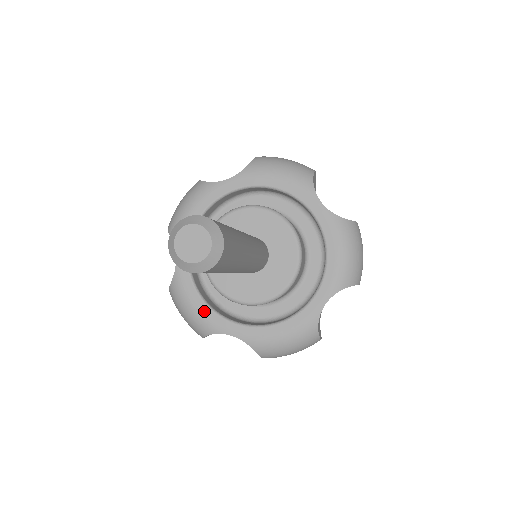
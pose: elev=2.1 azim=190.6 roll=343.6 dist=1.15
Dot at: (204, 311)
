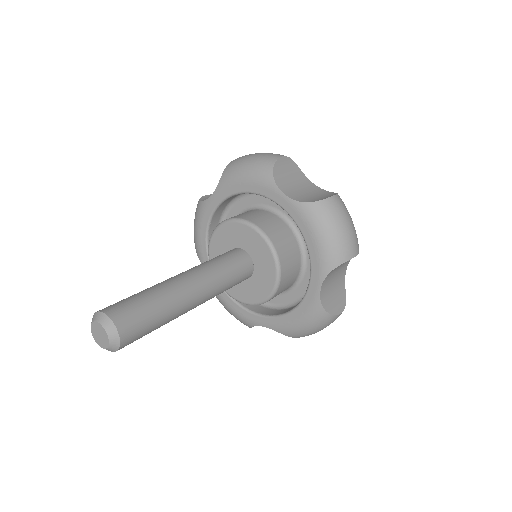
Dot at: (238, 310)
